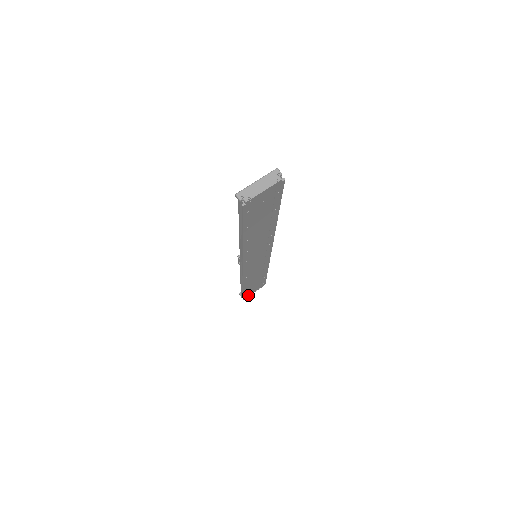
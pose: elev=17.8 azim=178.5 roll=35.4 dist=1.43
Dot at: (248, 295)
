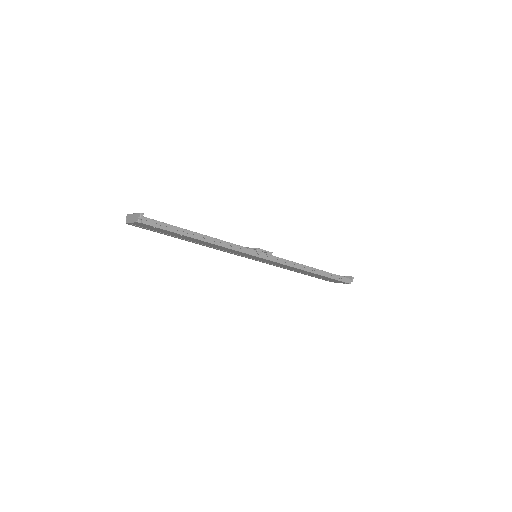
Dot at: occluded
